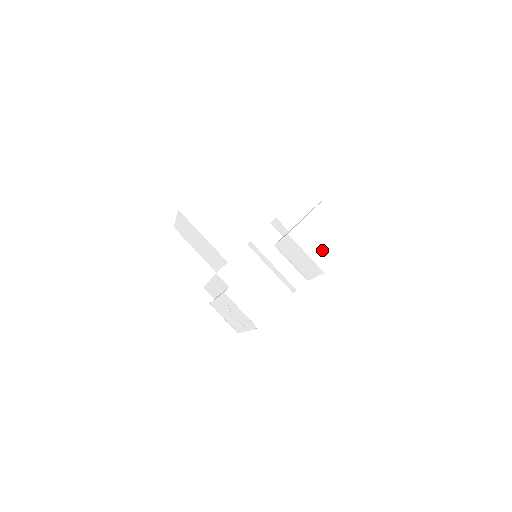
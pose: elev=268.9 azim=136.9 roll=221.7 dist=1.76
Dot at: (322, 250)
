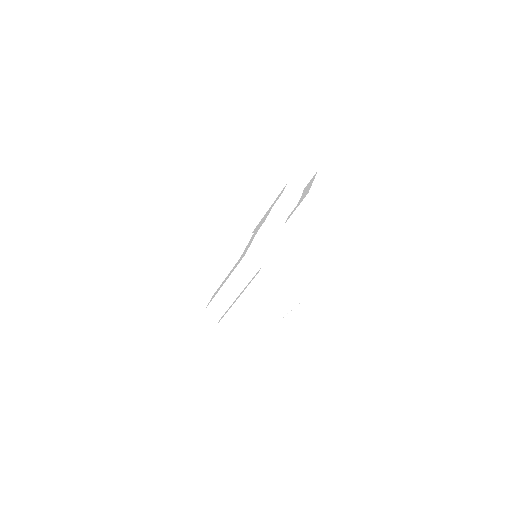
Dot at: (338, 205)
